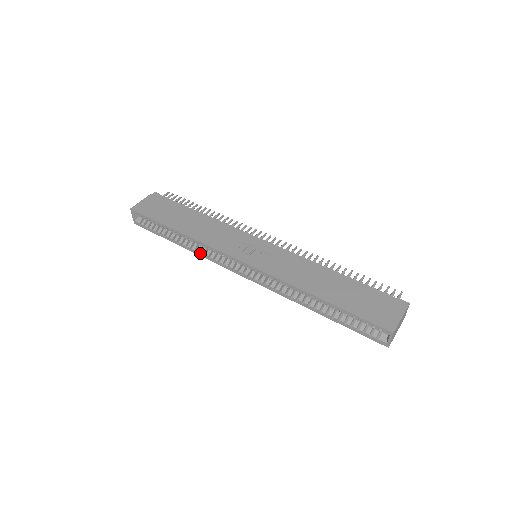
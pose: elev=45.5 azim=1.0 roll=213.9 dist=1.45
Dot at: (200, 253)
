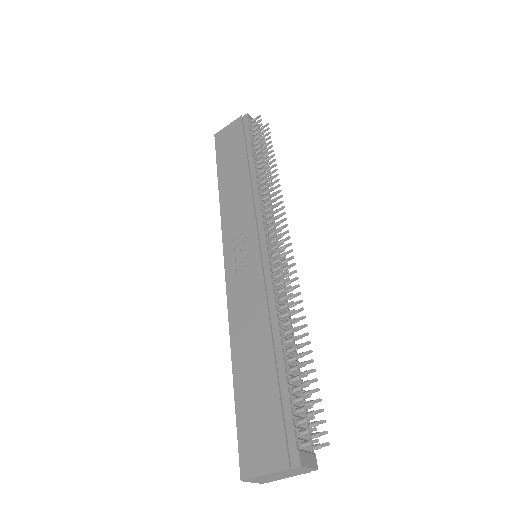
Dot at: occluded
